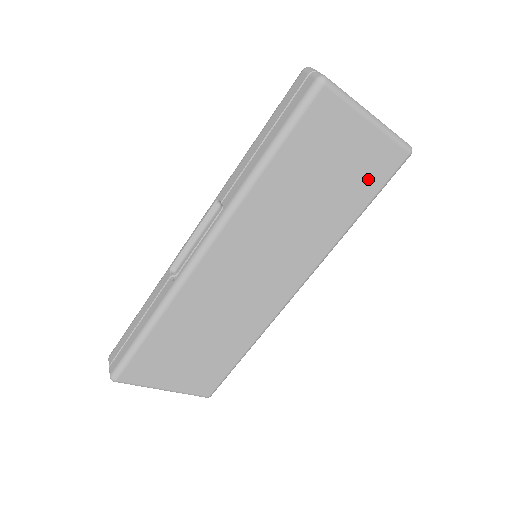
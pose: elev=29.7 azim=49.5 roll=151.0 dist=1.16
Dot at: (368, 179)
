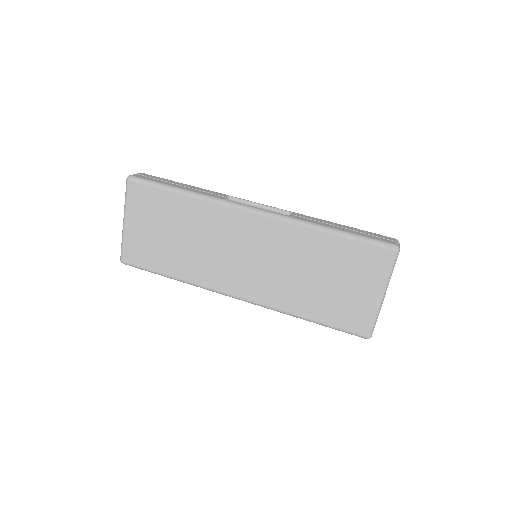
Dot at: (340, 313)
